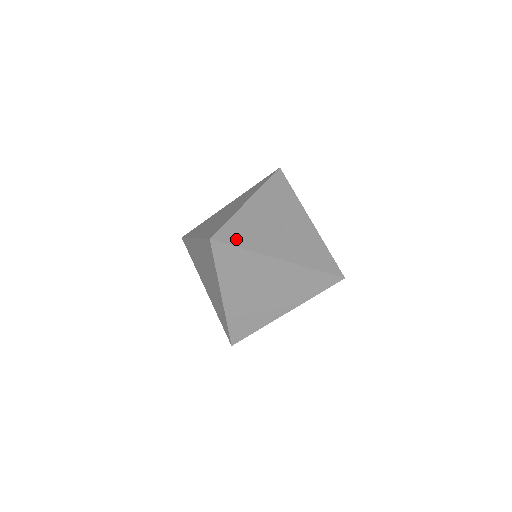
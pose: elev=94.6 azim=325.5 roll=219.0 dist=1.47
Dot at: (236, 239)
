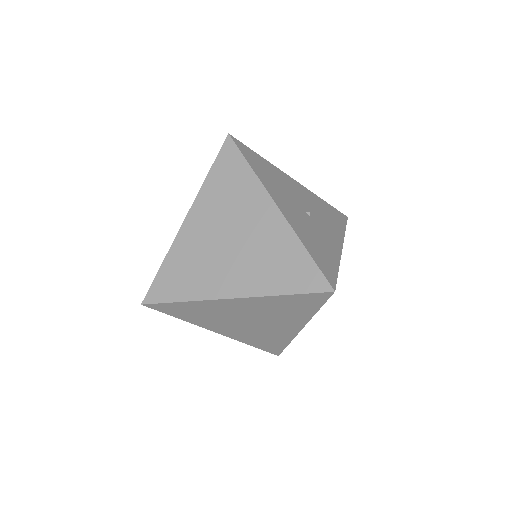
Dot at: (330, 266)
